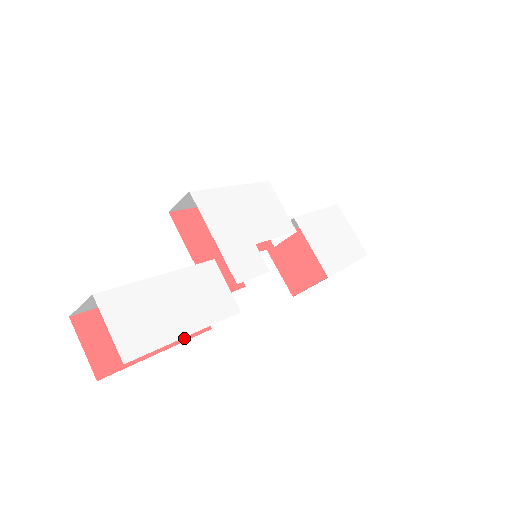
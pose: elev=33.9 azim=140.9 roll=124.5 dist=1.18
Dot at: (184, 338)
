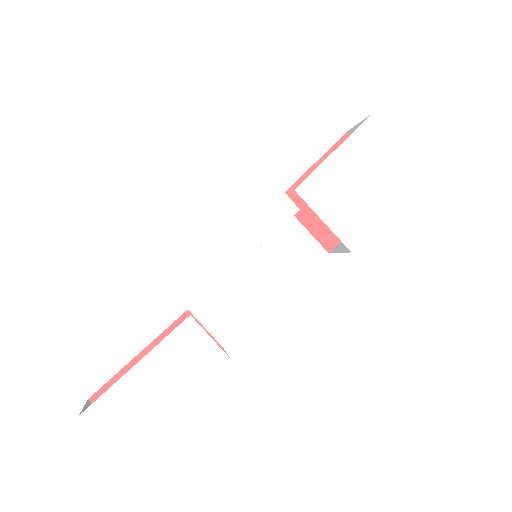
Dot at: occluded
